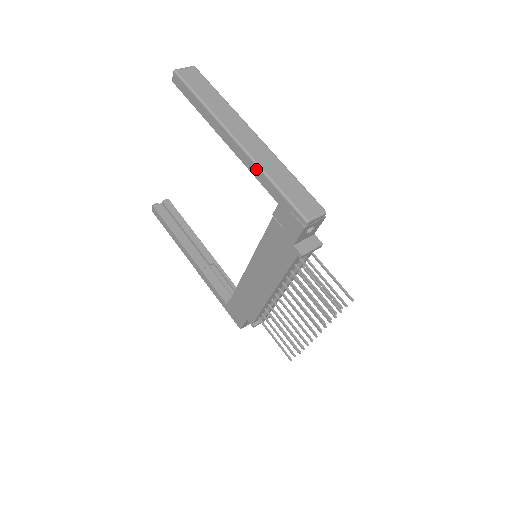
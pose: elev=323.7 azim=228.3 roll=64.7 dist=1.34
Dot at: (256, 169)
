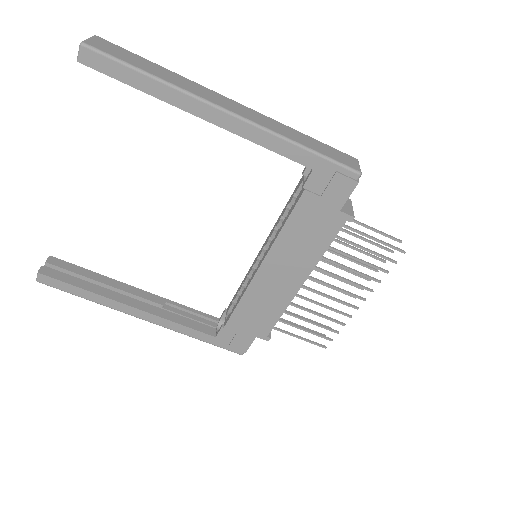
Dot at: (272, 139)
